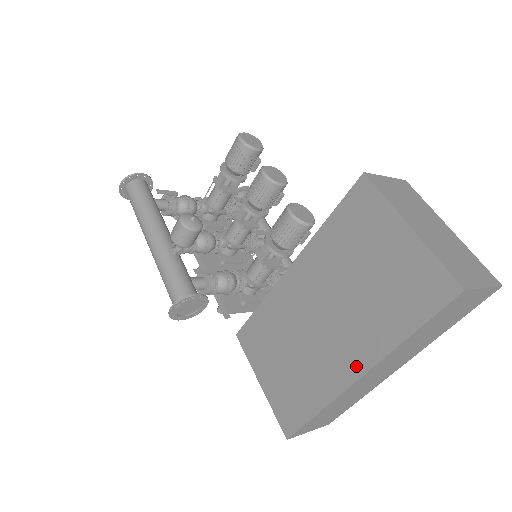
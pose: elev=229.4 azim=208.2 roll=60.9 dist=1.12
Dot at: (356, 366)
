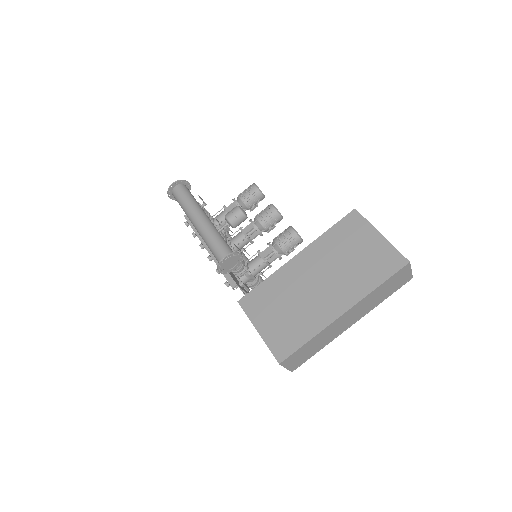
Dot at: (342, 307)
